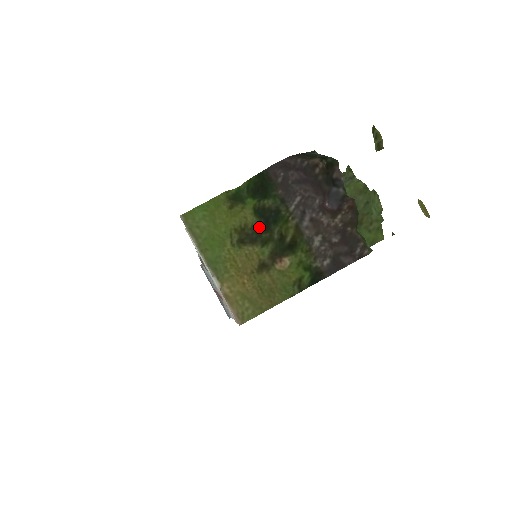
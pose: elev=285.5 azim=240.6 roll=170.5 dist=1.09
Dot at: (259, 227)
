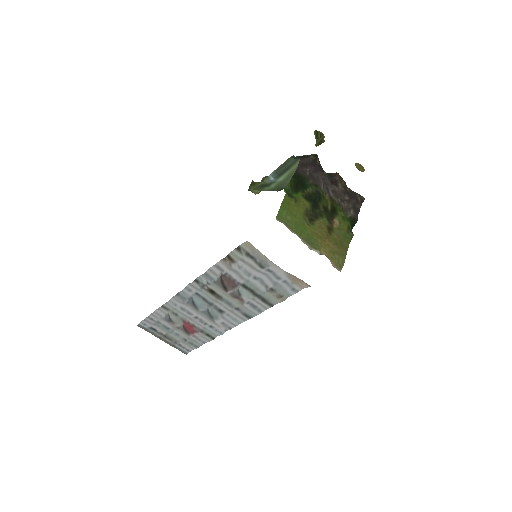
Dot at: (312, 208)
